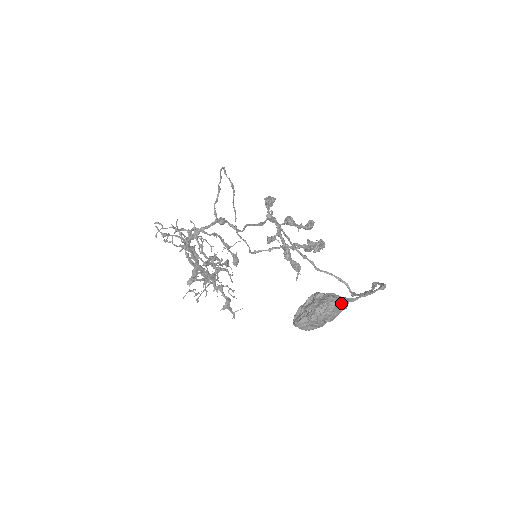
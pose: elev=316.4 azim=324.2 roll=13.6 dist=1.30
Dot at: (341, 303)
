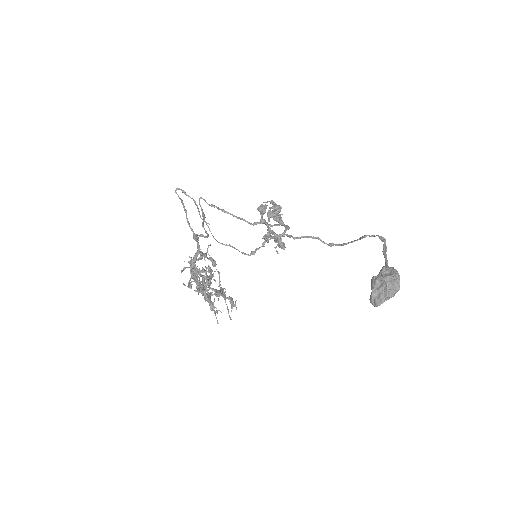
Dot at: (398, 275)
